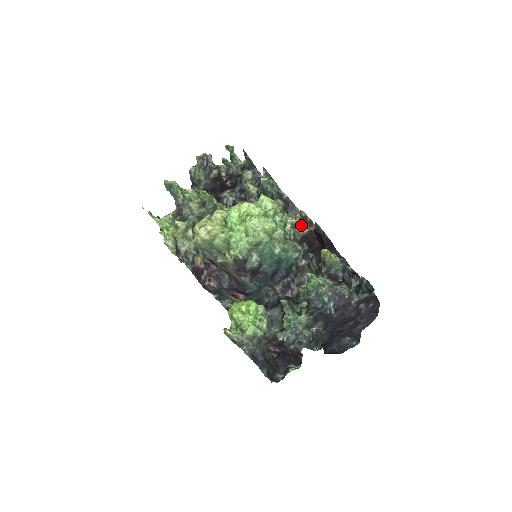
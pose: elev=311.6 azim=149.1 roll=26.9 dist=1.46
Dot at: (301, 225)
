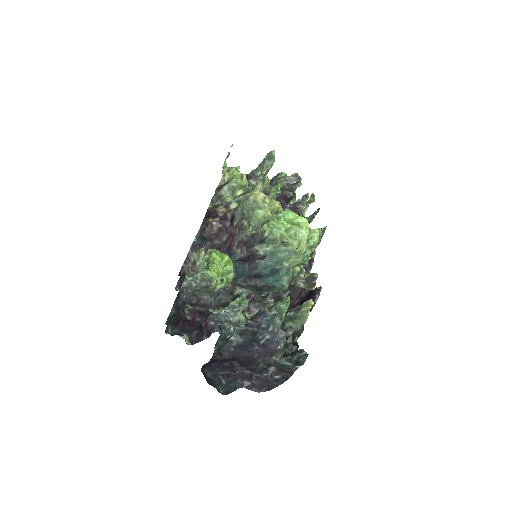
Dot at: (304, 279)
